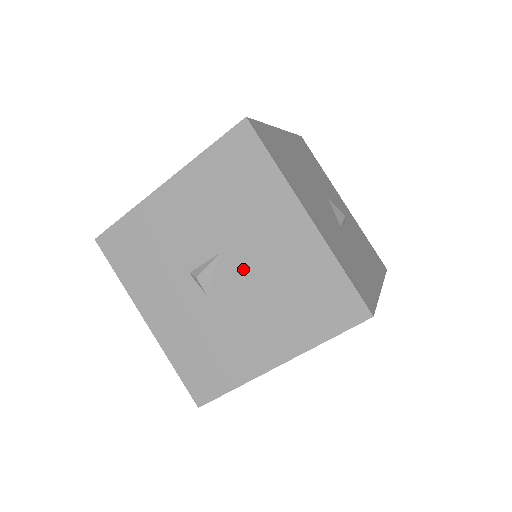
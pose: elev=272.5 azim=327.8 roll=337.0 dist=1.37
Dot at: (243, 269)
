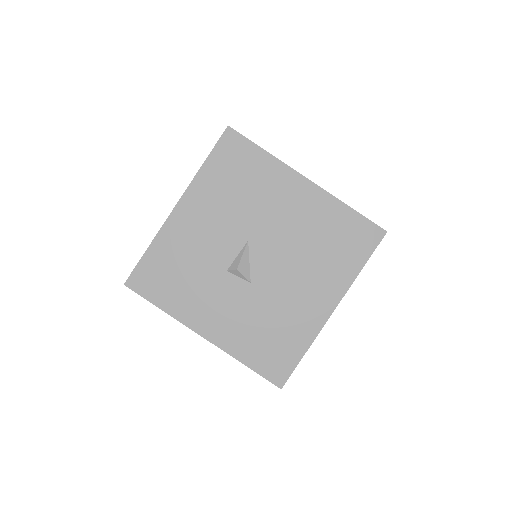
Dot at: (272, 245)
